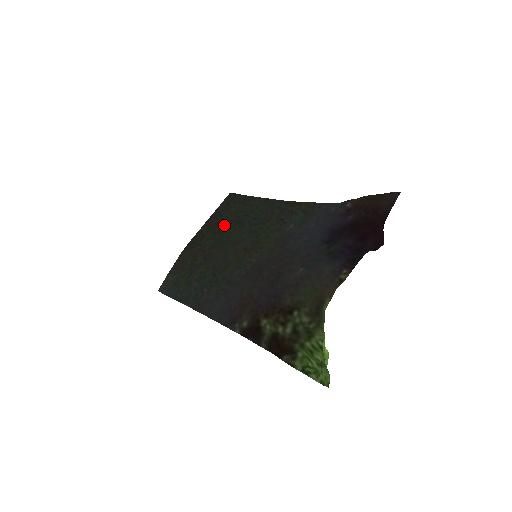
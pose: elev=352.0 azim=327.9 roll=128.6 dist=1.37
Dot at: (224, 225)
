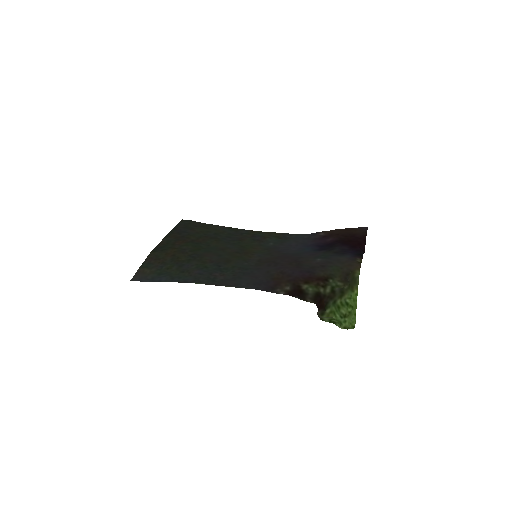
Dot at: (195, 238)
